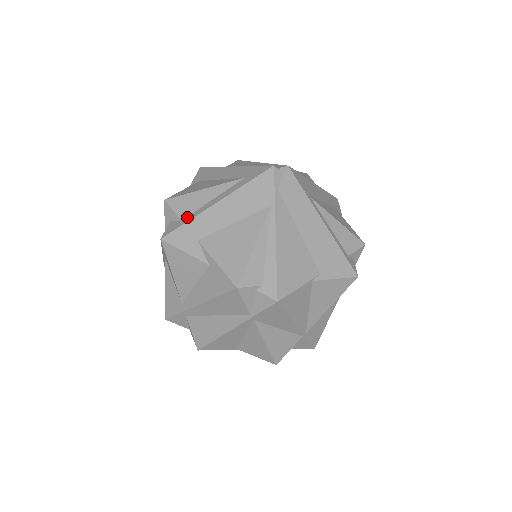
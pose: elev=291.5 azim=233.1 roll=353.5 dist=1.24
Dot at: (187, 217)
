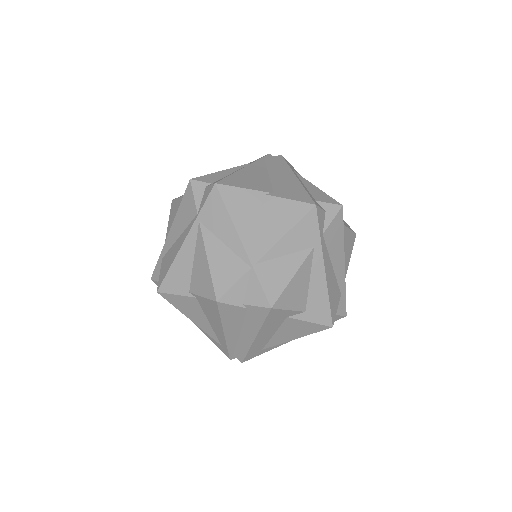
Dot at: occluded
